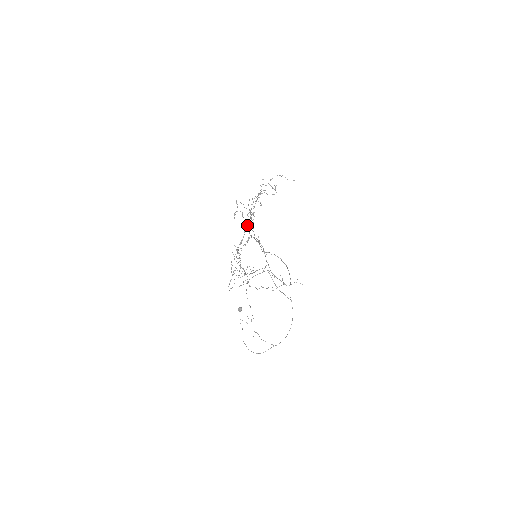
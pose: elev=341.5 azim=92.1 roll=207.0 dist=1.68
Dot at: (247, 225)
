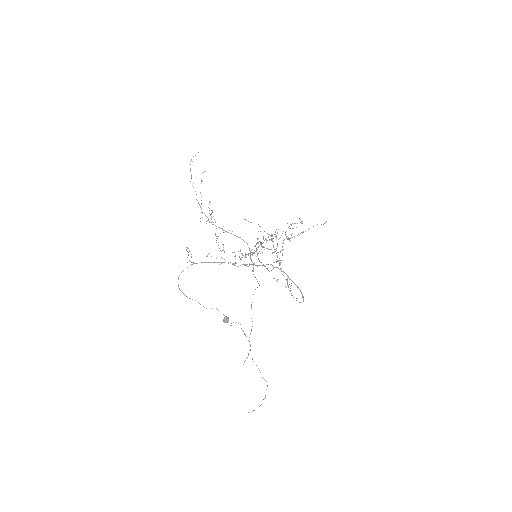
Dot at: (263, 242)
